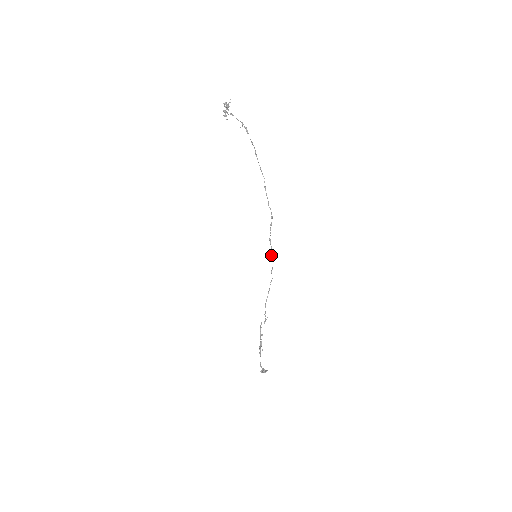
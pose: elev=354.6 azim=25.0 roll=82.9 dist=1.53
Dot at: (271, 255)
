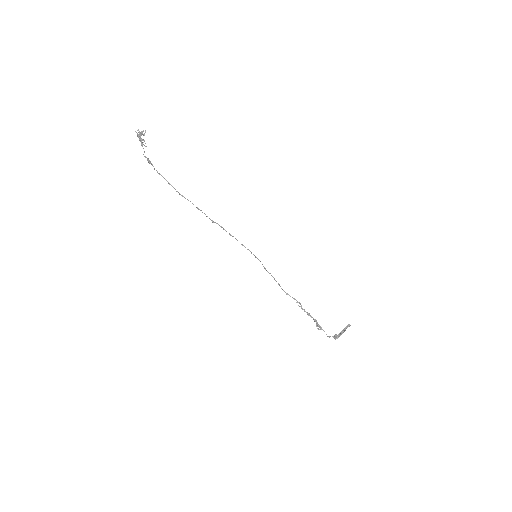
Dot at: occluded
